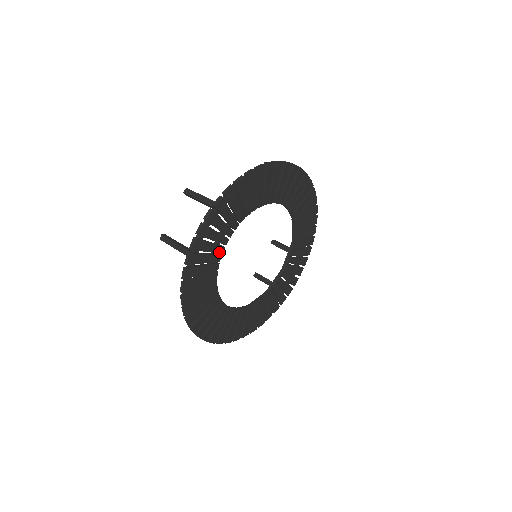
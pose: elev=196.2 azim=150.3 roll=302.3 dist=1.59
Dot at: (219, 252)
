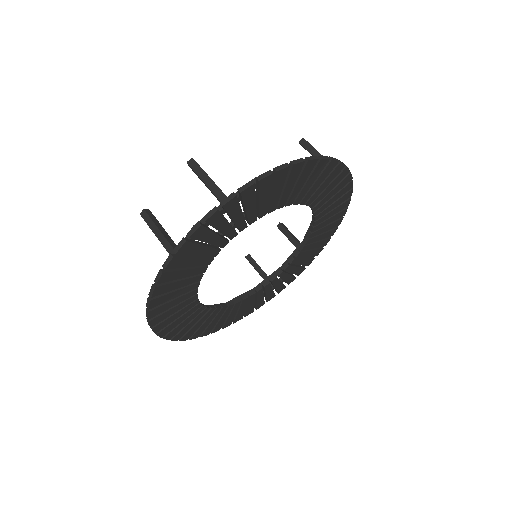
Dot at: (212, 255)
